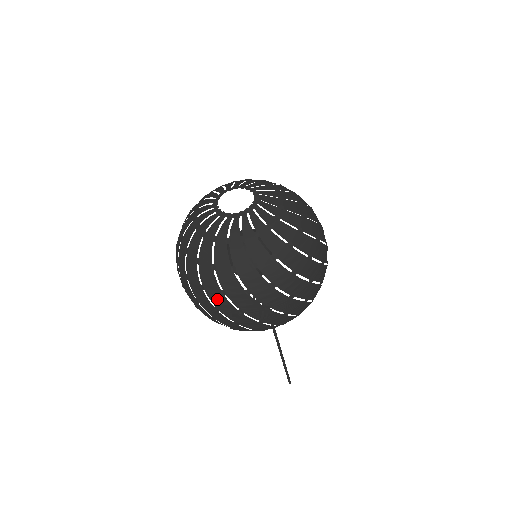
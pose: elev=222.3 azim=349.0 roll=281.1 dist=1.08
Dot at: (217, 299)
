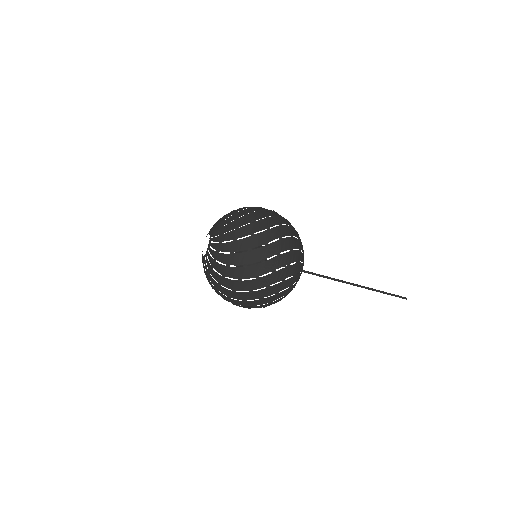
Dot at: (232, 301)
